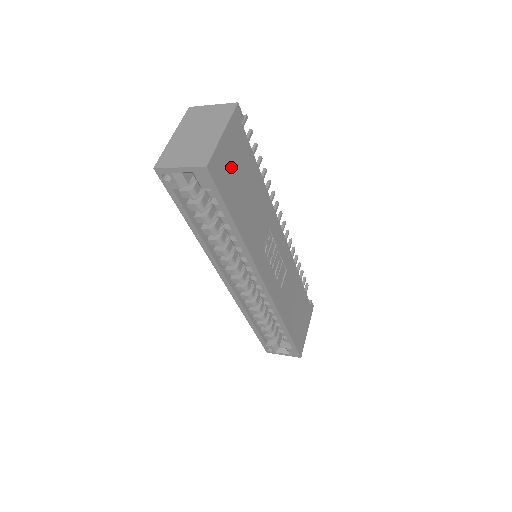
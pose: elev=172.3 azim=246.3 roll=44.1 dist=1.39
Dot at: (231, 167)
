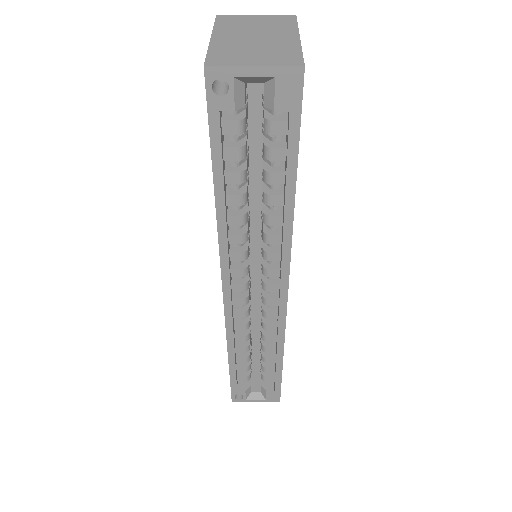
Dot at: occluded
